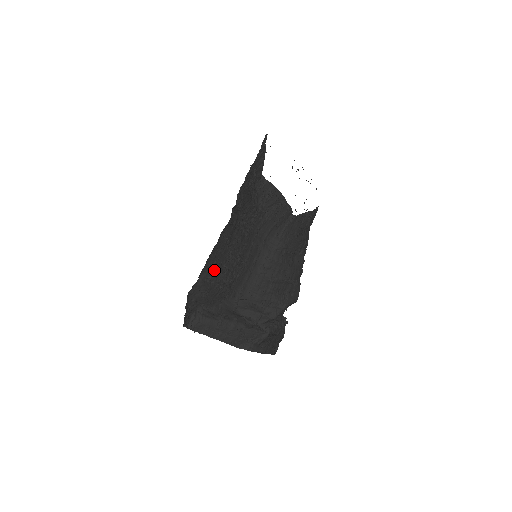
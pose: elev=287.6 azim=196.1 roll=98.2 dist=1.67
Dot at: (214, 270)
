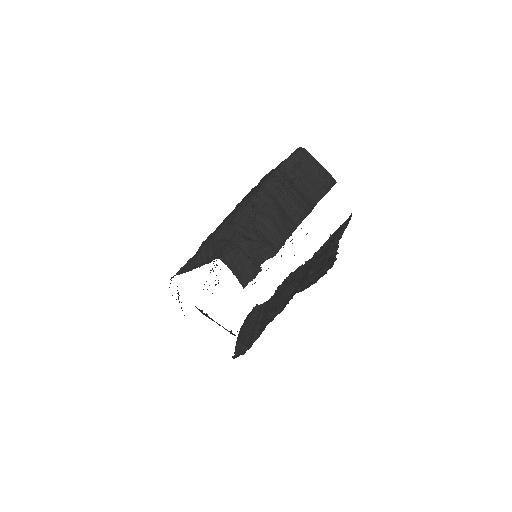
Dot at: occluded
